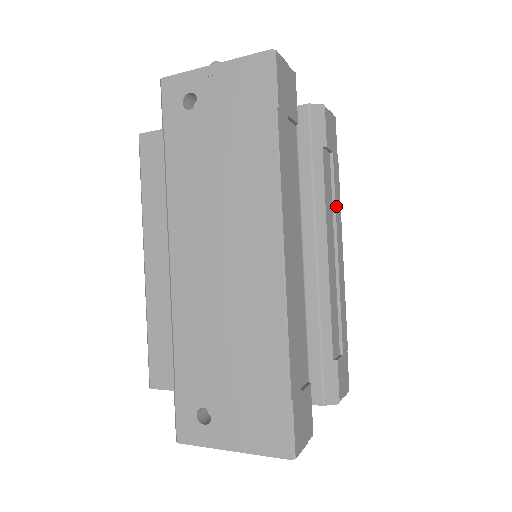
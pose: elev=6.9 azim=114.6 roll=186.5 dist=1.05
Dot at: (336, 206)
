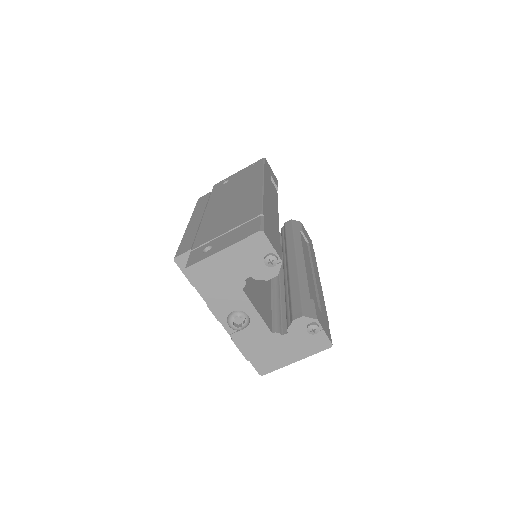
Dot at: (312, 259)
